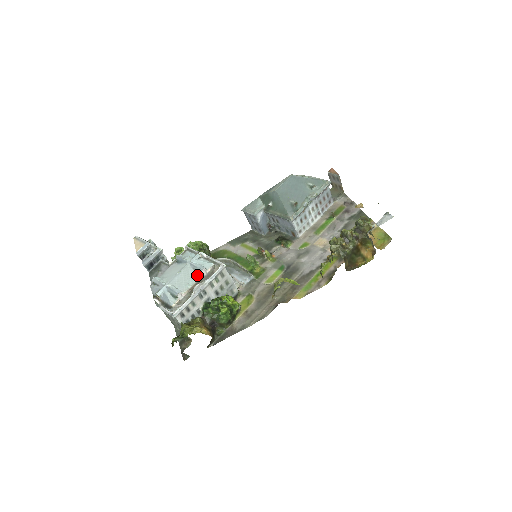
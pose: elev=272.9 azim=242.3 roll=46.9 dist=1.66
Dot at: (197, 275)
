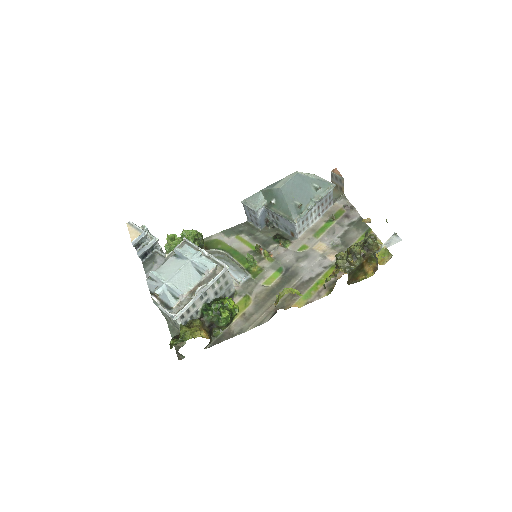
Dot at: (199, 275)
